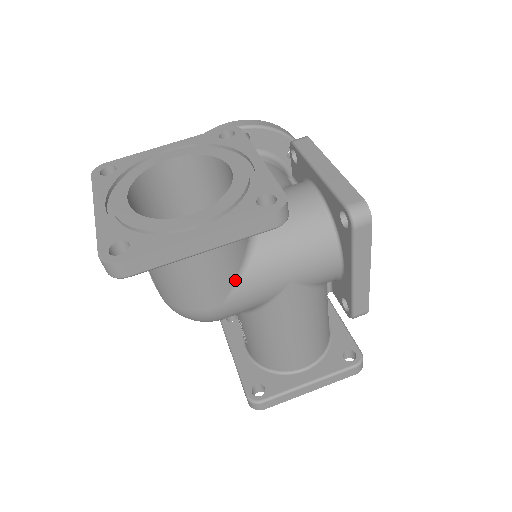
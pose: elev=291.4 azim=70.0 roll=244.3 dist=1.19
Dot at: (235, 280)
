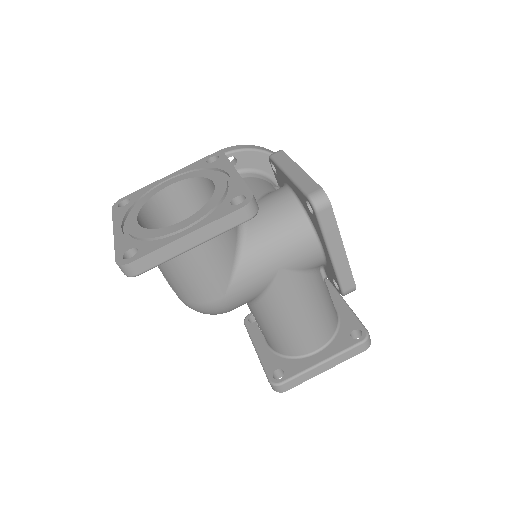
Dot at: (231, 272)
